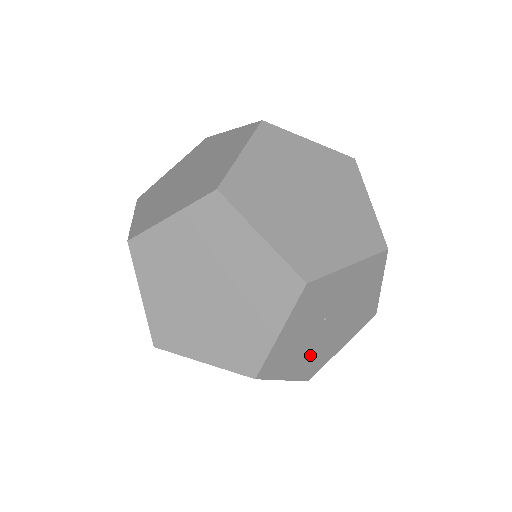
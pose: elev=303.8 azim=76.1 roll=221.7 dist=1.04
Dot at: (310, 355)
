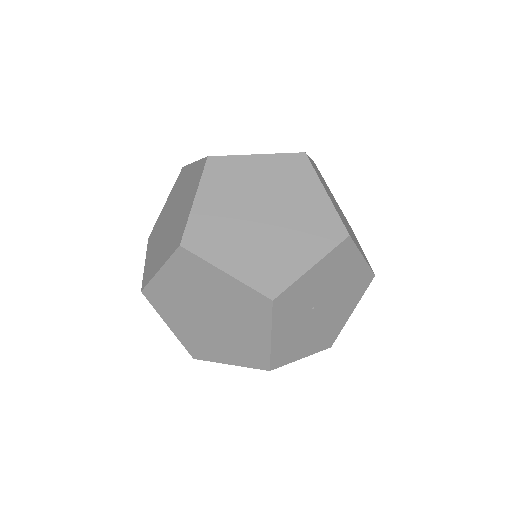
Dot at: (318, 333)
